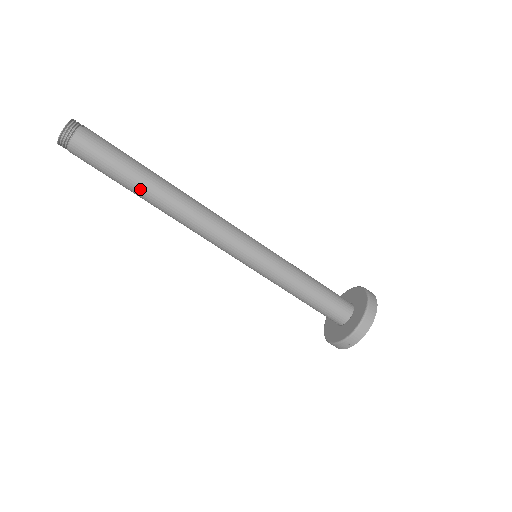
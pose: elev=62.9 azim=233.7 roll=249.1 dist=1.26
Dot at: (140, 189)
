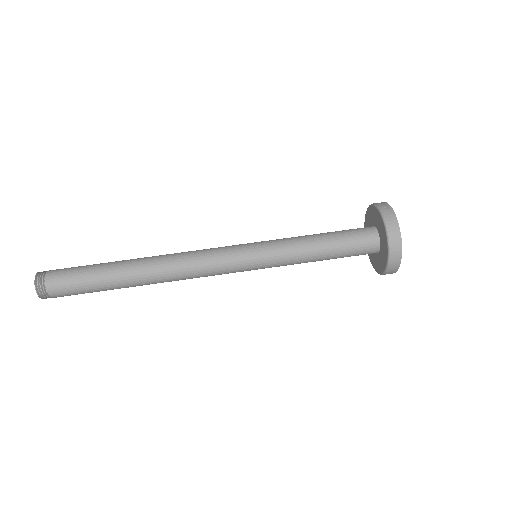
Dot at: (120, 262)
